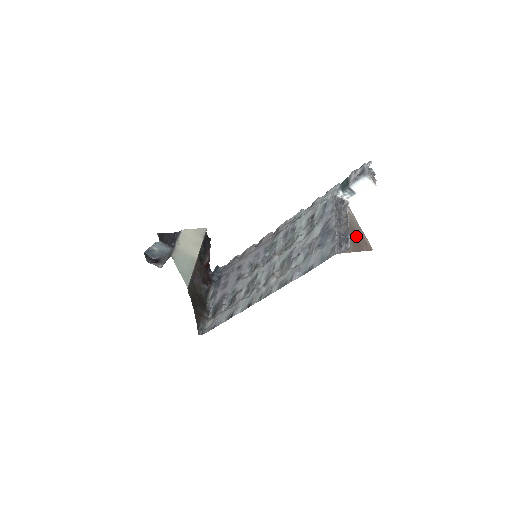
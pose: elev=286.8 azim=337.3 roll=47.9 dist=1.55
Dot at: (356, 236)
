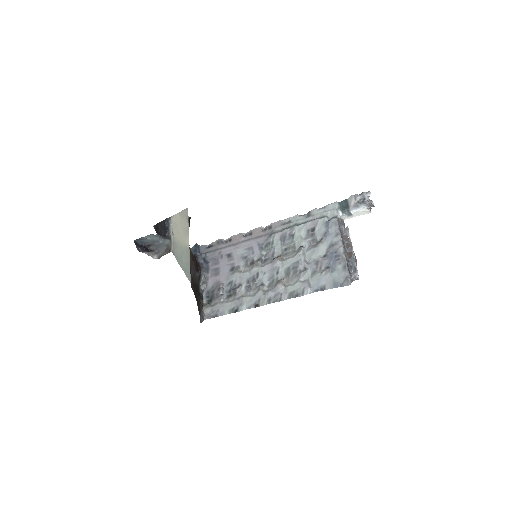
Dot at: (351, 255)
